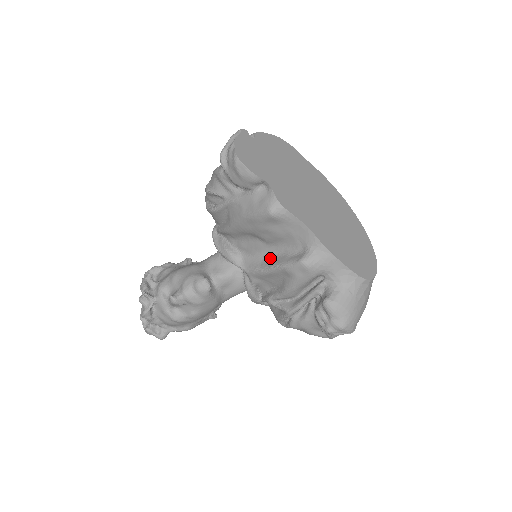
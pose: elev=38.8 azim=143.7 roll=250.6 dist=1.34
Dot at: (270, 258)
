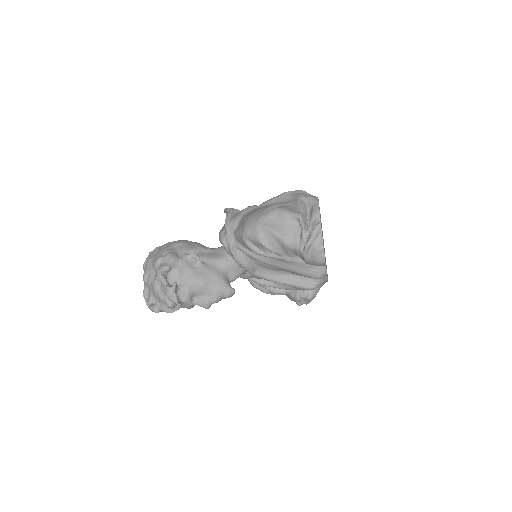
Dot at: (283, 275)
